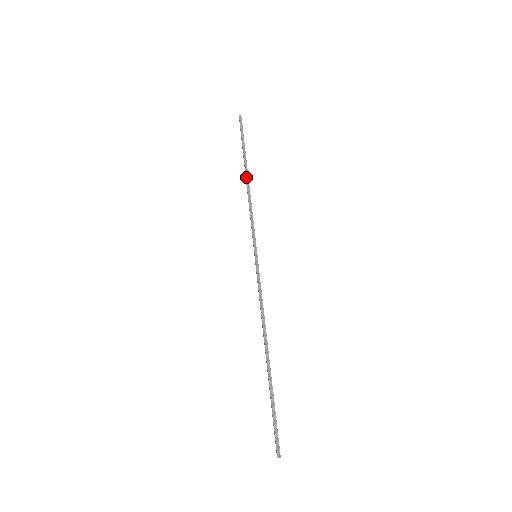
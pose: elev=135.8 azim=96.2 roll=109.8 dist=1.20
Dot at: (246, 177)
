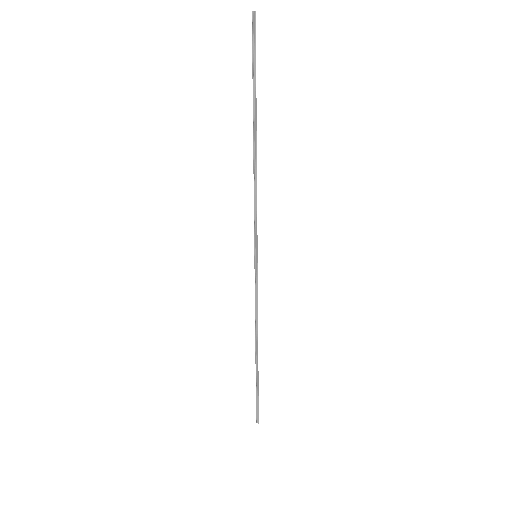
Dot at: (253, 143)
